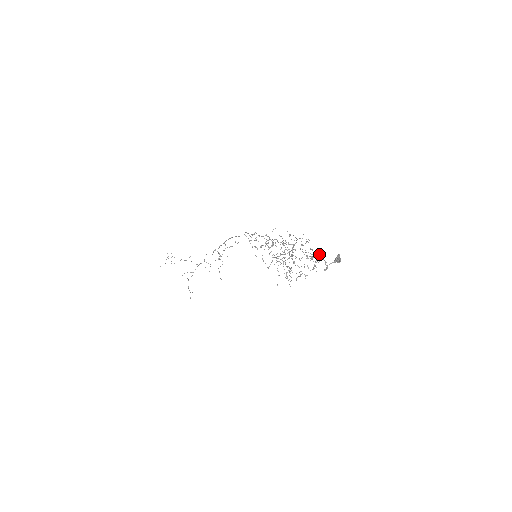
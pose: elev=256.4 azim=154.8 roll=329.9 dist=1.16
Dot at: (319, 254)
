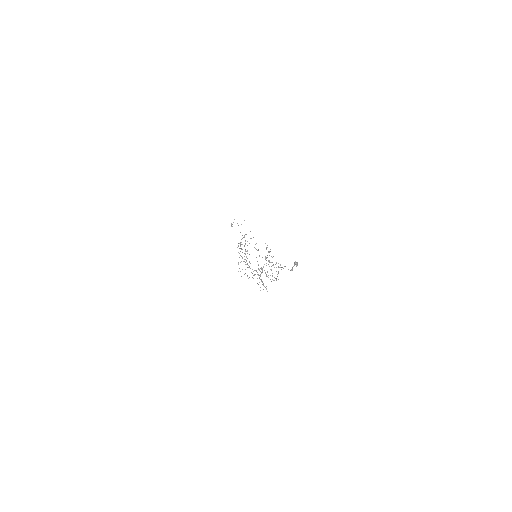
Dot at: occluded
